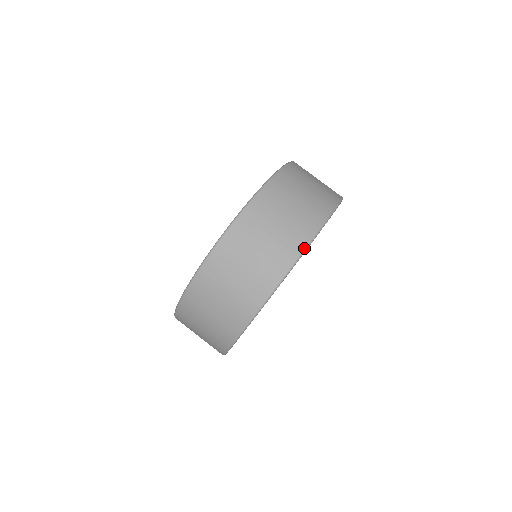
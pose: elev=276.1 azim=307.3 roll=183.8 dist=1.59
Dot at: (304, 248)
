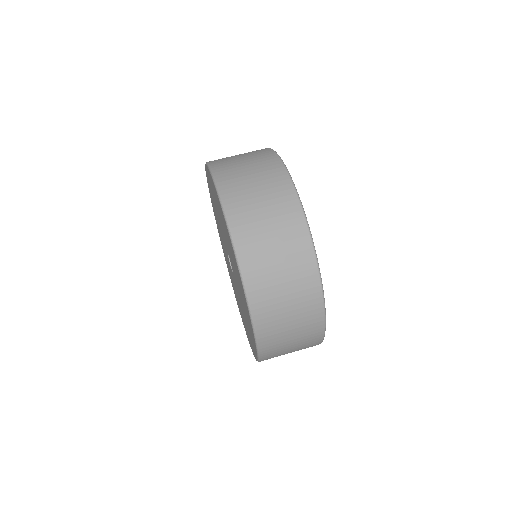
Dot at: (272, 150)
